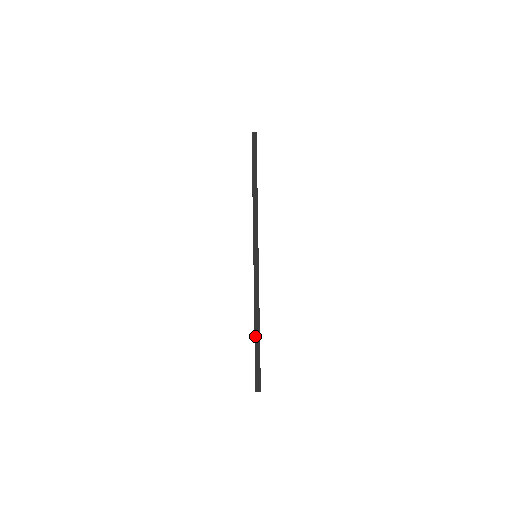
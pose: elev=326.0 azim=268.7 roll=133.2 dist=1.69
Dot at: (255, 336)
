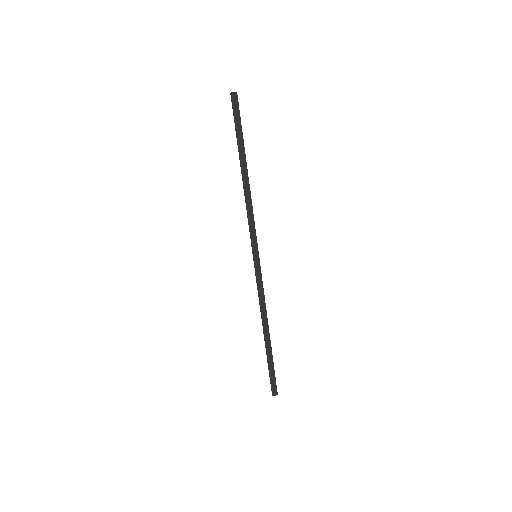
Dot at: (265, 343)
